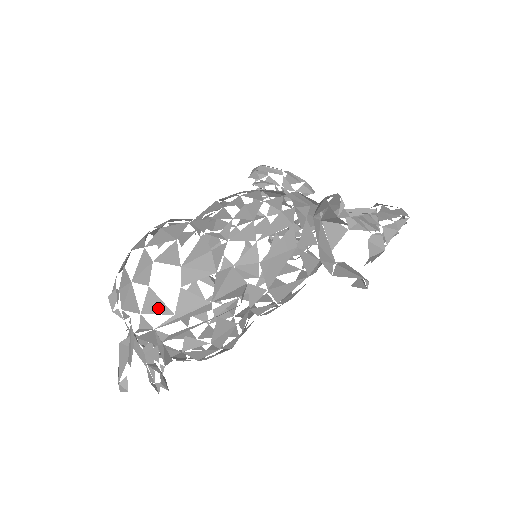
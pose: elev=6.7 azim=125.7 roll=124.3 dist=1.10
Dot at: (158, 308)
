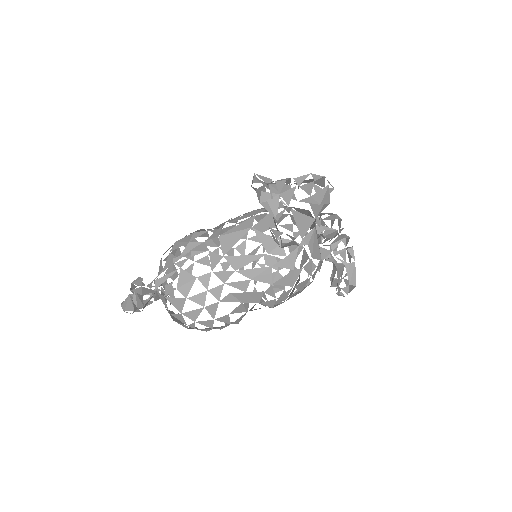
Dot at: (161, 269)
